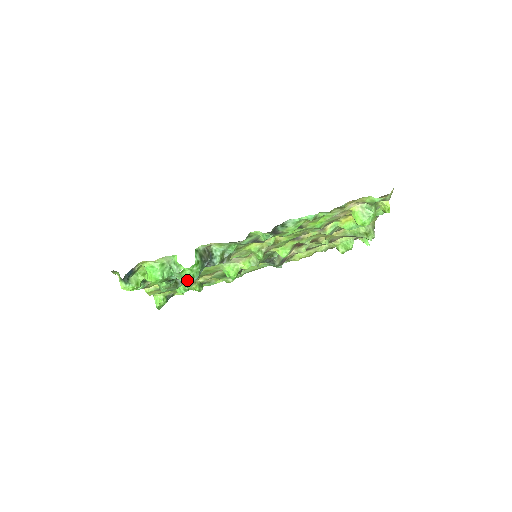
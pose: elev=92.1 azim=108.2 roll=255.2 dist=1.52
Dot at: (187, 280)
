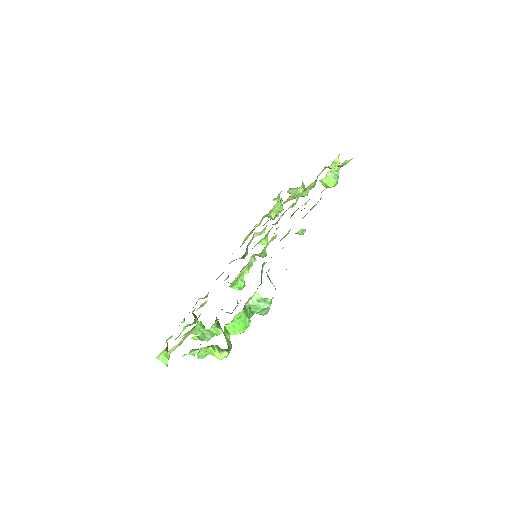
Dot at: (268, 309)
